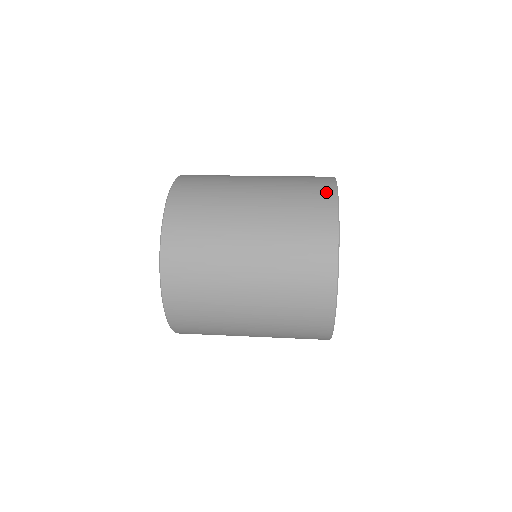
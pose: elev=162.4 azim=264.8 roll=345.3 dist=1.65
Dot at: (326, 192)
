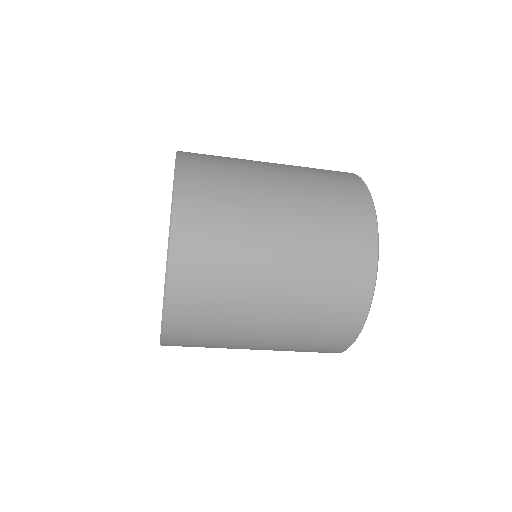
Dot at: occluded
